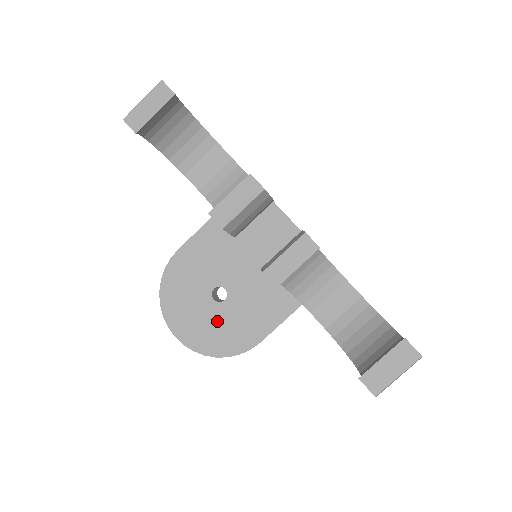
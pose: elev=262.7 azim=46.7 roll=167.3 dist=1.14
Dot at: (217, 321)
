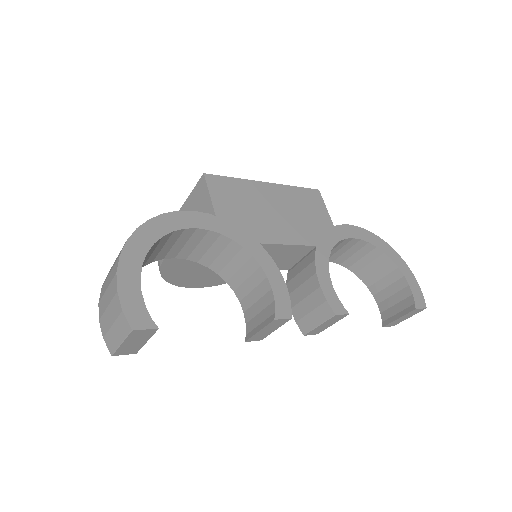
Dot at: occluded
